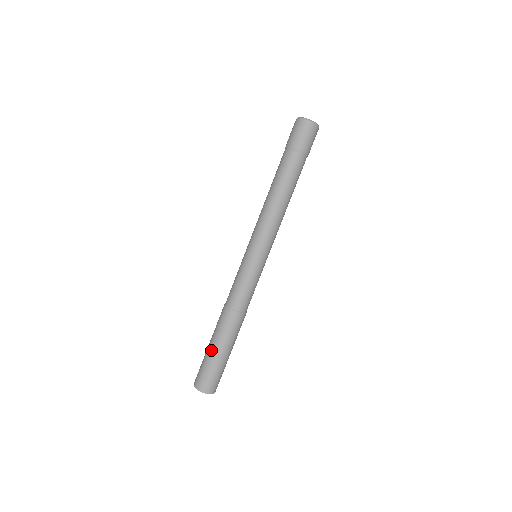
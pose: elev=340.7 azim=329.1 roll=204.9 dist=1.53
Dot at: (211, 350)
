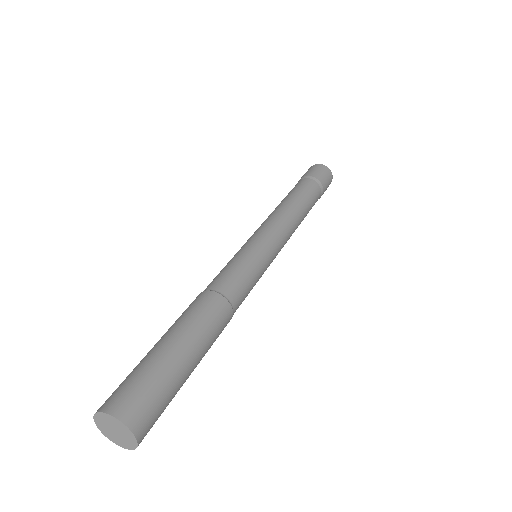
Dot at: (158, 344)
